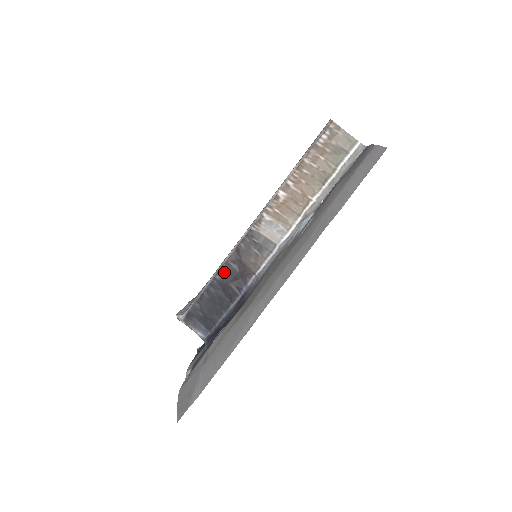
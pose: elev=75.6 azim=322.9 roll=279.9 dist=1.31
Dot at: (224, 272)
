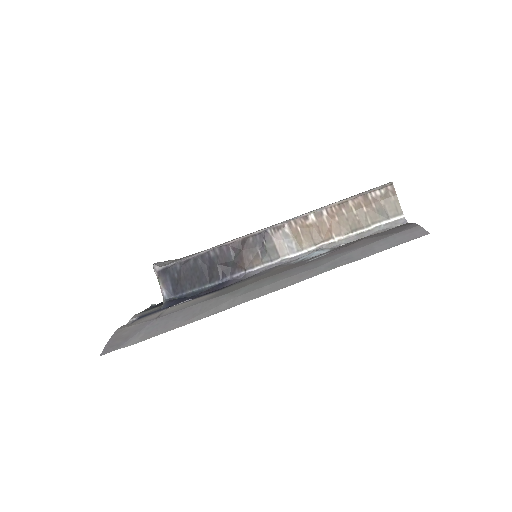
Dot at: (220, 252)
